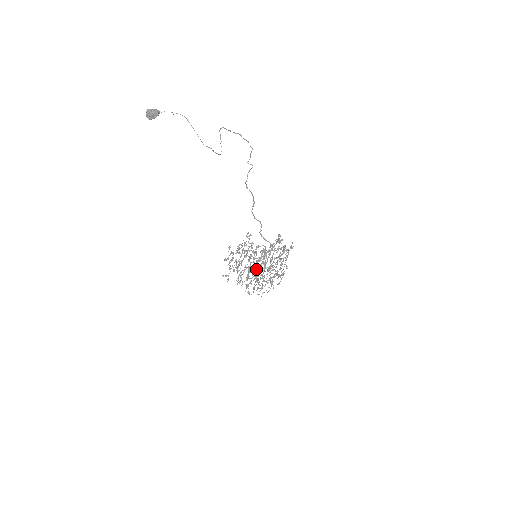
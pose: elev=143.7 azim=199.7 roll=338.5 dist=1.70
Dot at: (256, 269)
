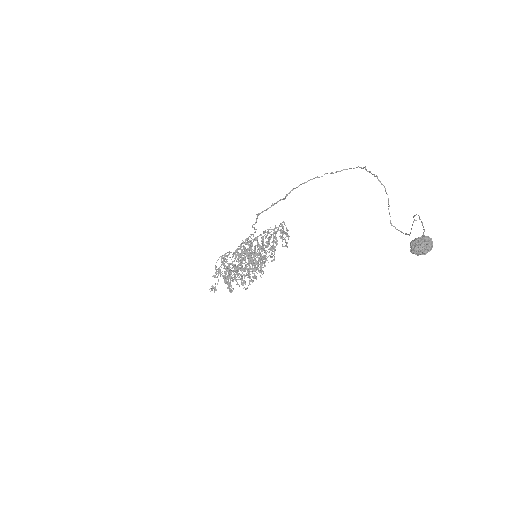
Dot at: (249, 267)
